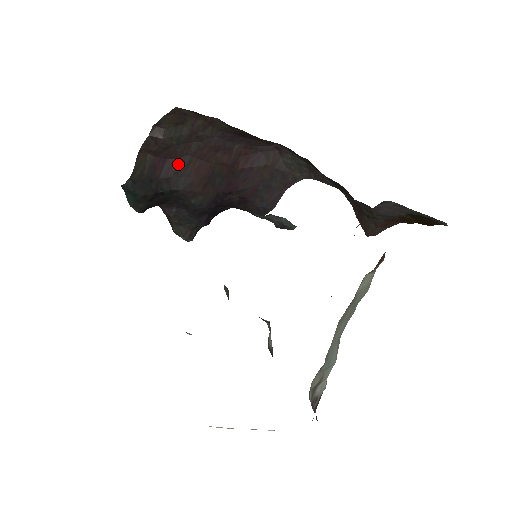
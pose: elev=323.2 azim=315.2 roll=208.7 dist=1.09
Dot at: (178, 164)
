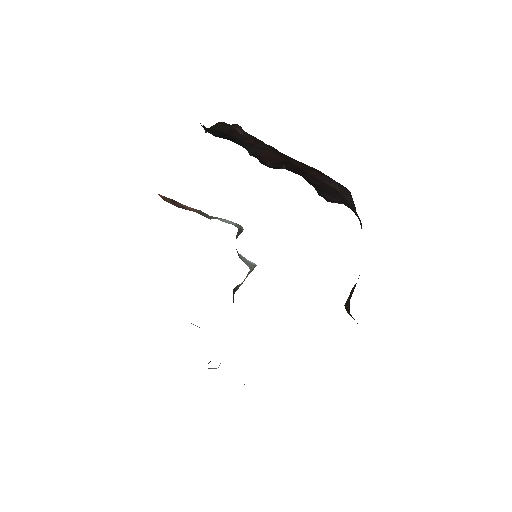
Dot at: (254, 143)
